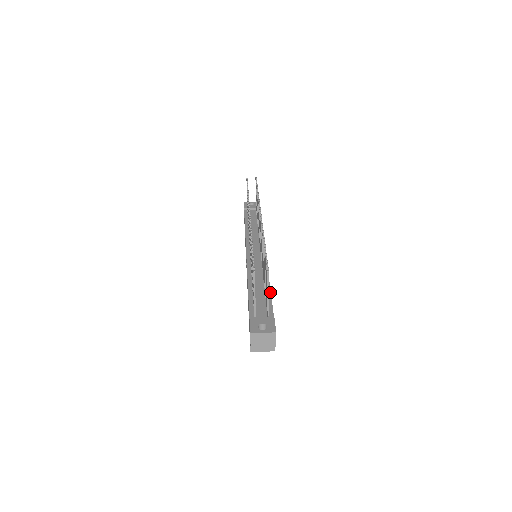
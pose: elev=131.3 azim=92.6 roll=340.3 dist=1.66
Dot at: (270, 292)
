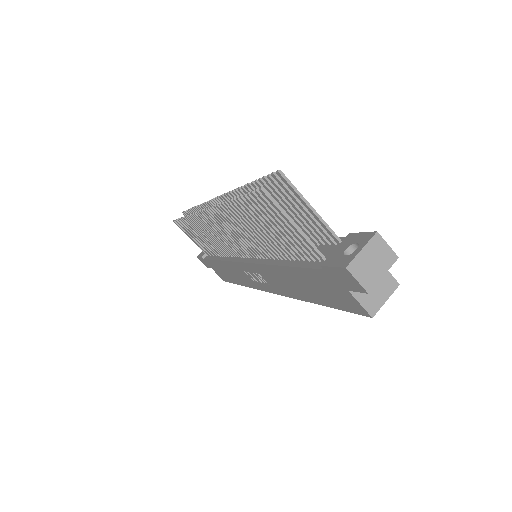
Dot at: occluded
